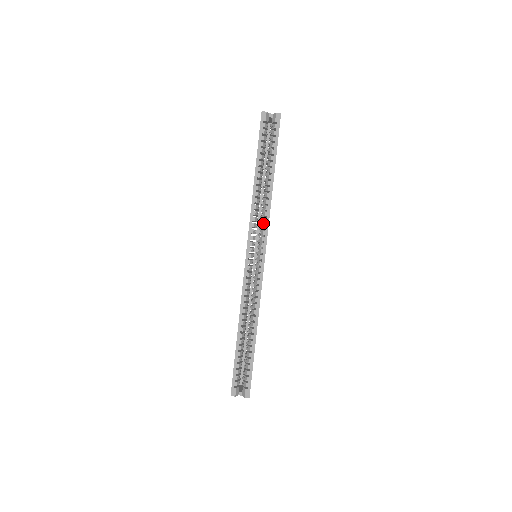
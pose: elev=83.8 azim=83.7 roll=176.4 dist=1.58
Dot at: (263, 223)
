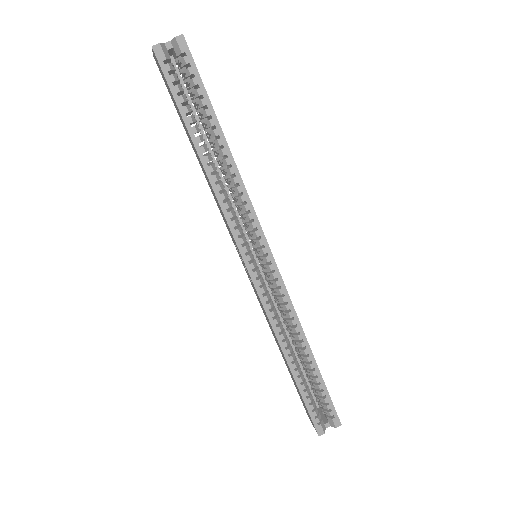
Dot at: occluded
